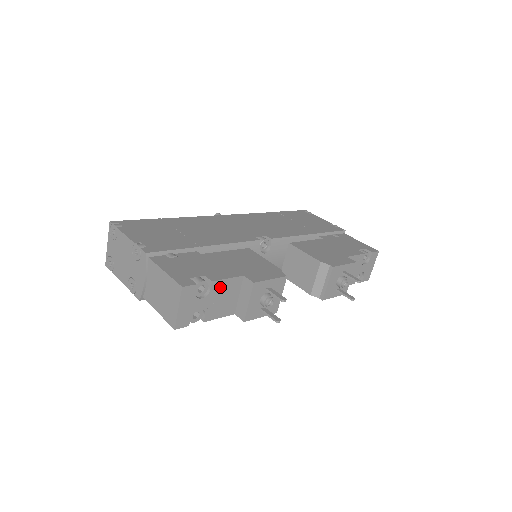
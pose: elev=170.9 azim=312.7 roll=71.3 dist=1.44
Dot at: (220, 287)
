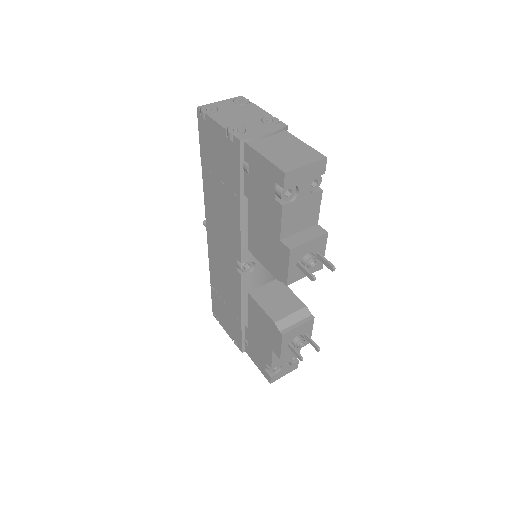
Dot at: (314, 203)
